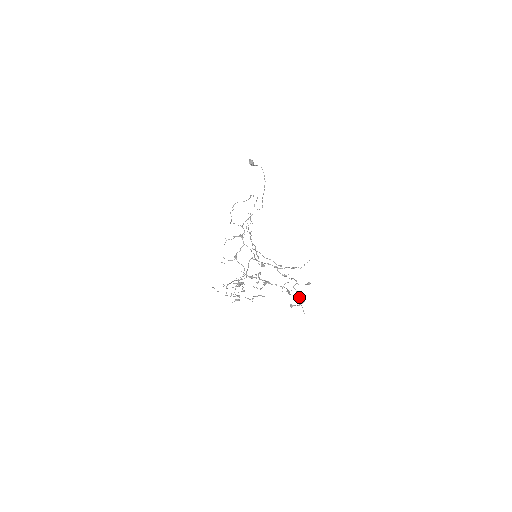
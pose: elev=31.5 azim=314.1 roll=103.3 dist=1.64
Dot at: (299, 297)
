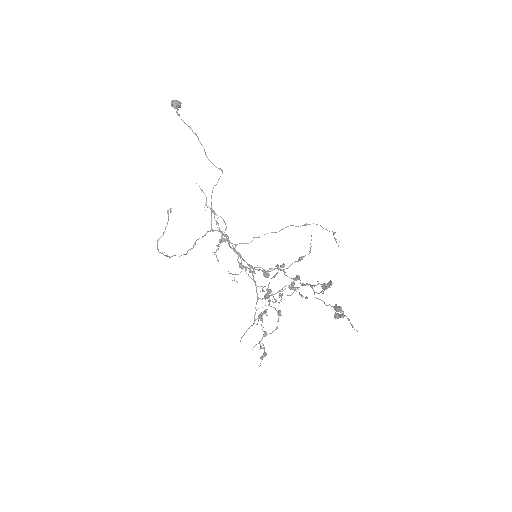
Dot at: occluded
